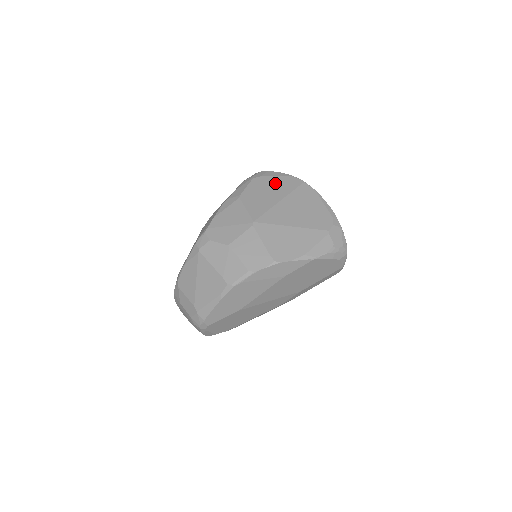
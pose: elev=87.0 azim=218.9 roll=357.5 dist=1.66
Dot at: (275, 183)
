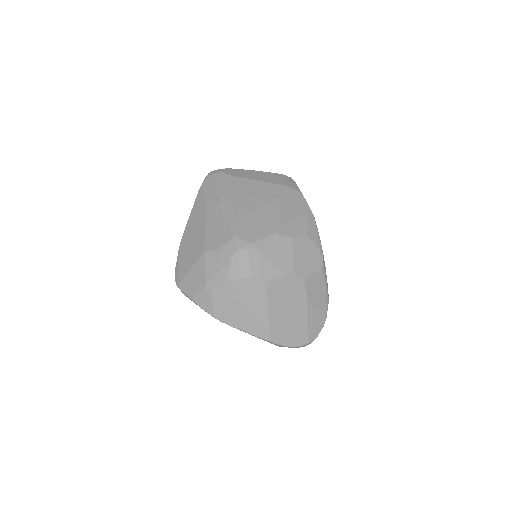
Dot at: occluded
